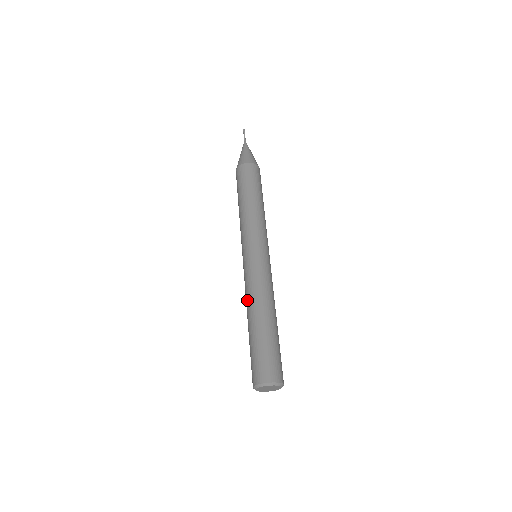
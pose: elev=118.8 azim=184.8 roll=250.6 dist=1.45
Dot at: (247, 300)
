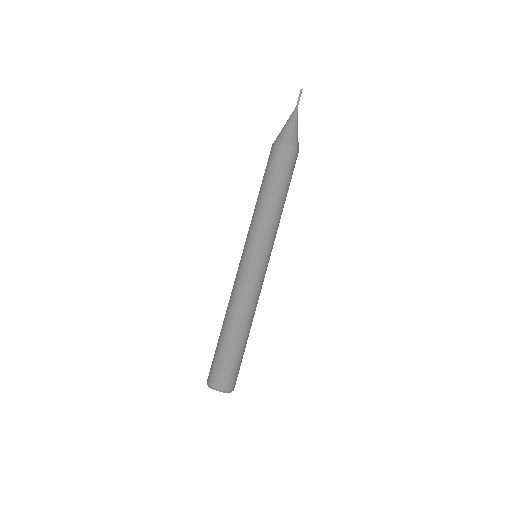
Dot at: (231, 303)
